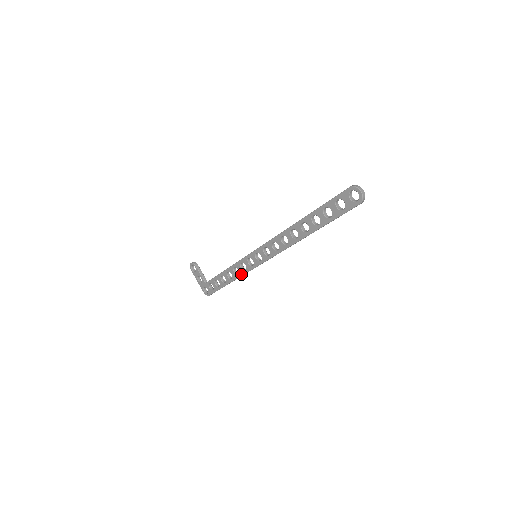
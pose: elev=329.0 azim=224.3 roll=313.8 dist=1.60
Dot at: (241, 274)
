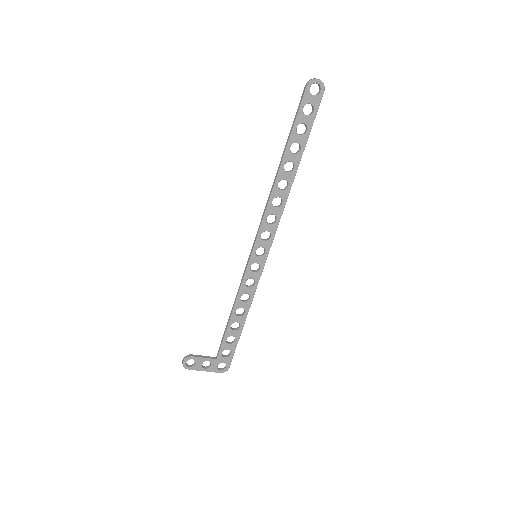
Dot at: (253, 294)
